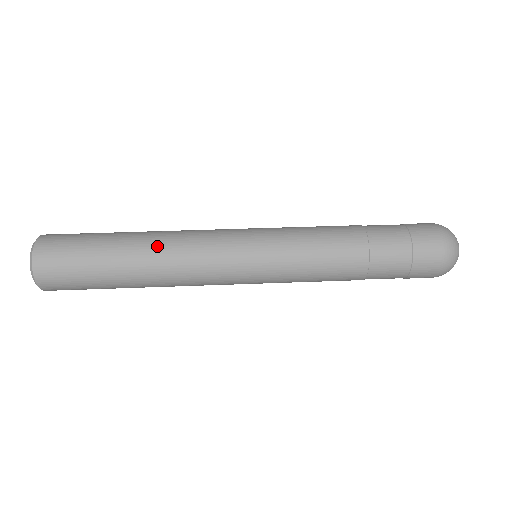
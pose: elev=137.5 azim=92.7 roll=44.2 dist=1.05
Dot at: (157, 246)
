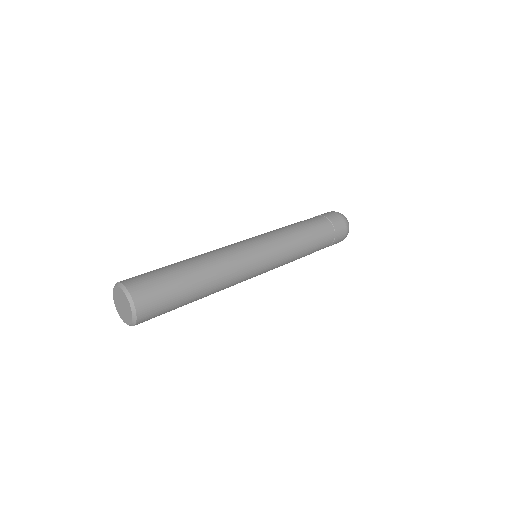
Dot at: (212, 266)
